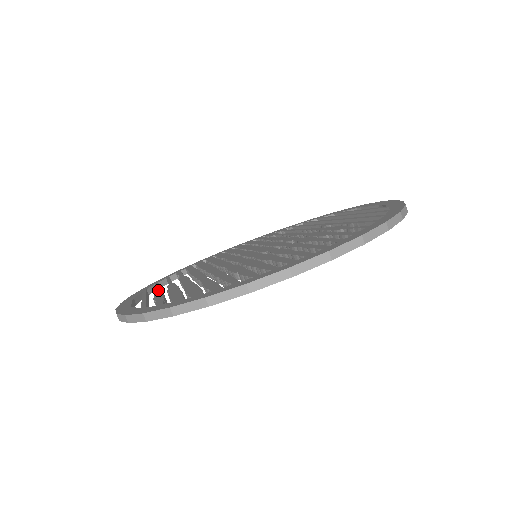
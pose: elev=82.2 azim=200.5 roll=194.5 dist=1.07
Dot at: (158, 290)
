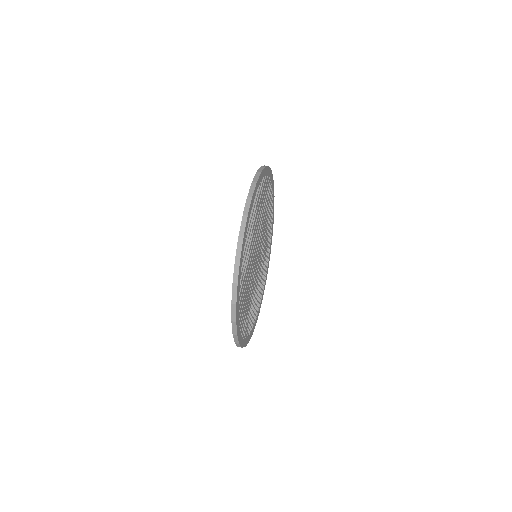
Dot at: occluded
